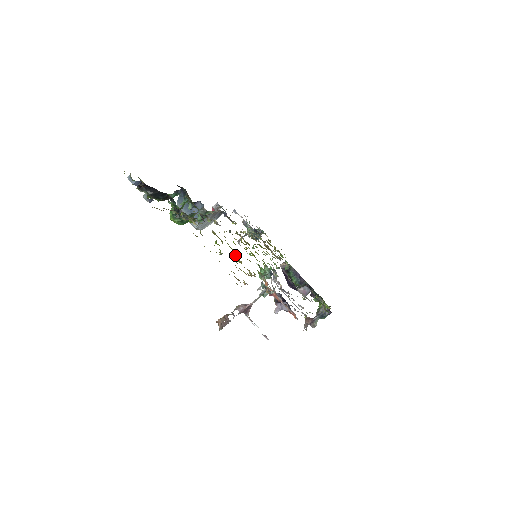
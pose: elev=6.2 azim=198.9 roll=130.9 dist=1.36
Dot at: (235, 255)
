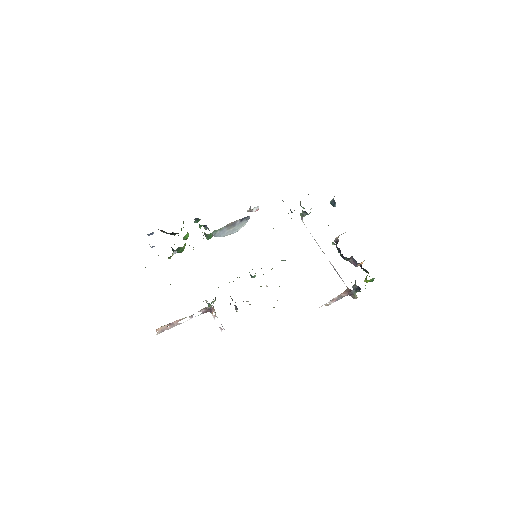
Dot at: occluded
